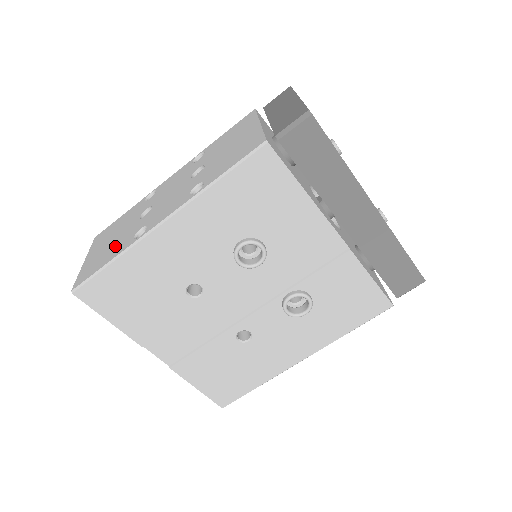
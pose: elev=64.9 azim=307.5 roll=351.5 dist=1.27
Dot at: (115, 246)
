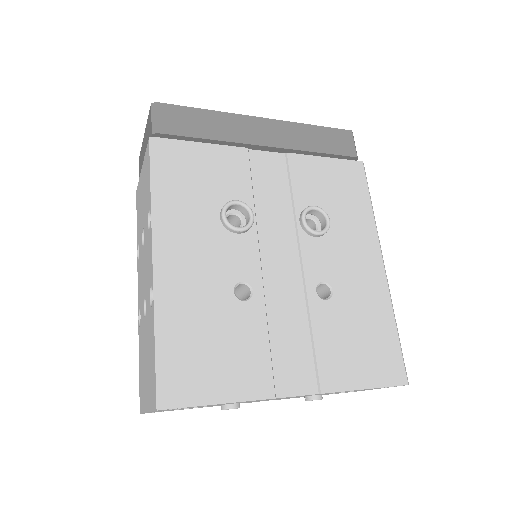
Dot at: (149, 343)
